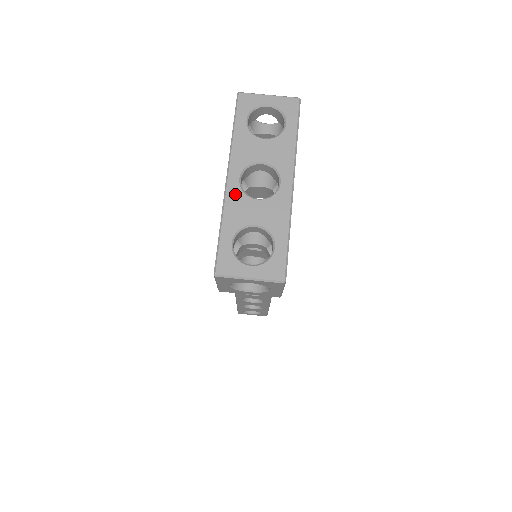
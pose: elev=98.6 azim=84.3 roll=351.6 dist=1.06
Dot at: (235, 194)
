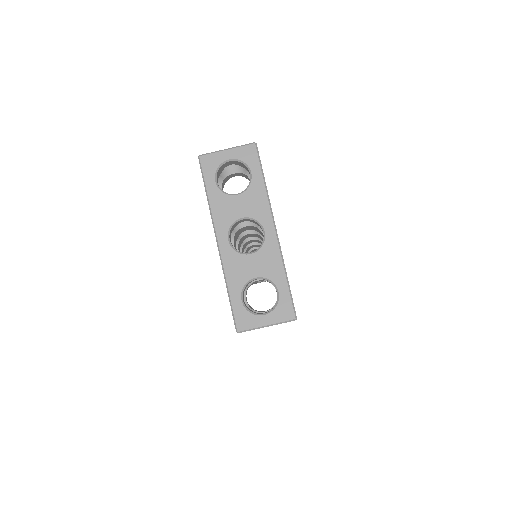
Dot at: (229, 256)
